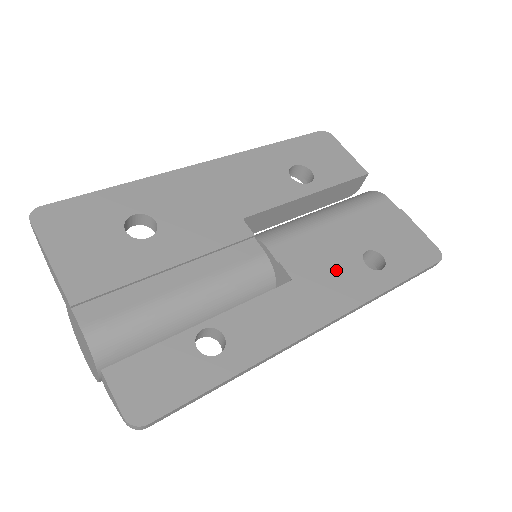
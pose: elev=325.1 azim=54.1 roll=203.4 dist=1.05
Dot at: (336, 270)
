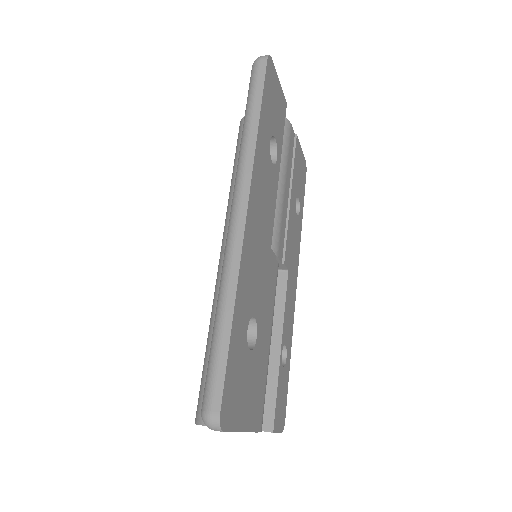
Dot at: (294, 237)
